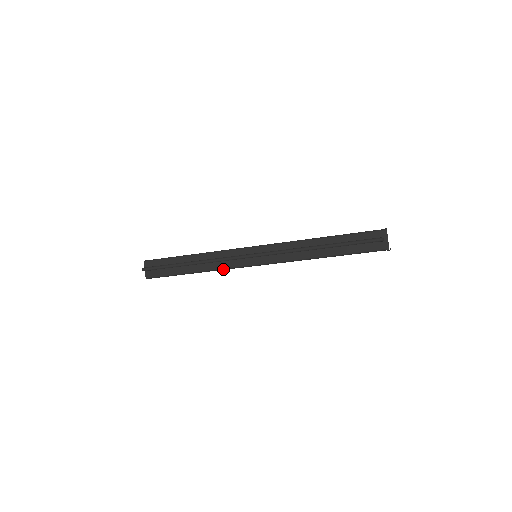
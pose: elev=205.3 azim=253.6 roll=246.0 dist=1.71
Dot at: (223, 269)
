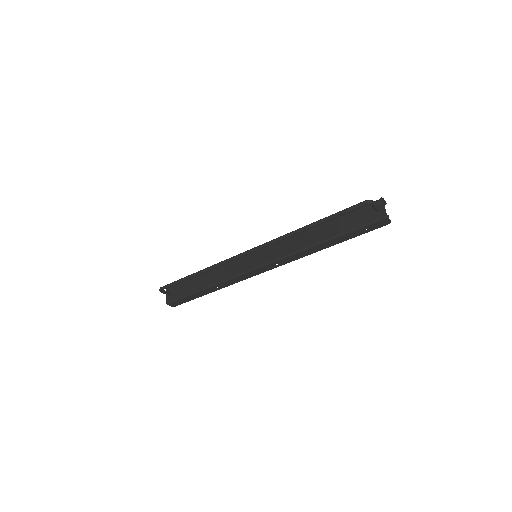
Dot at: (229, 279)
